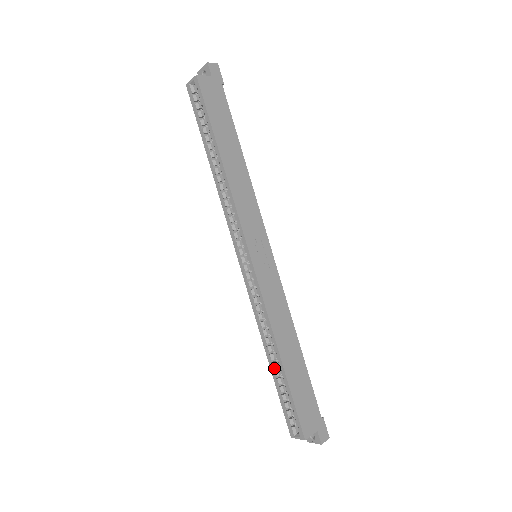
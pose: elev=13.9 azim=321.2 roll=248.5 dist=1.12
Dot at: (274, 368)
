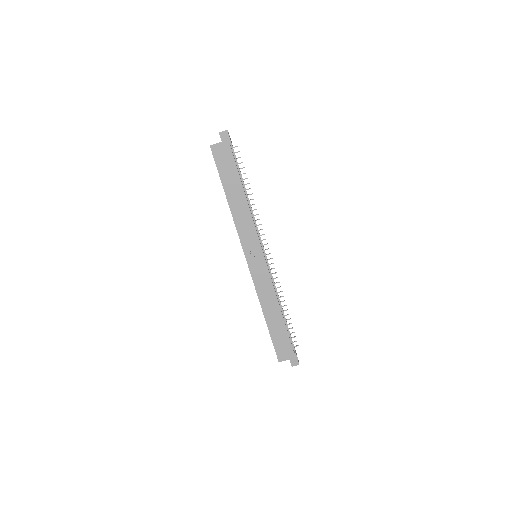
Dot at: occluded
